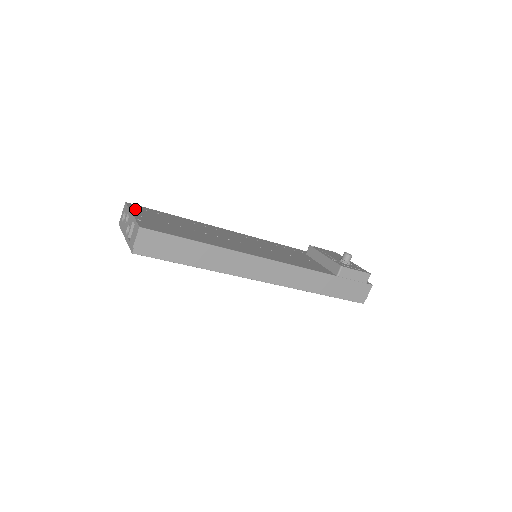
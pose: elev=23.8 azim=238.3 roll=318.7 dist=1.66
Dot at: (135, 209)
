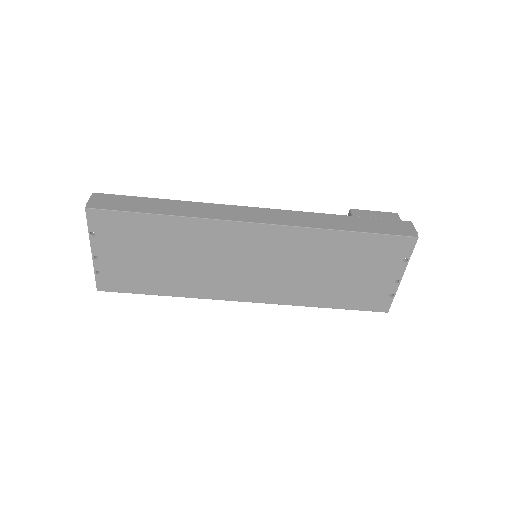
Dot at: occluded
